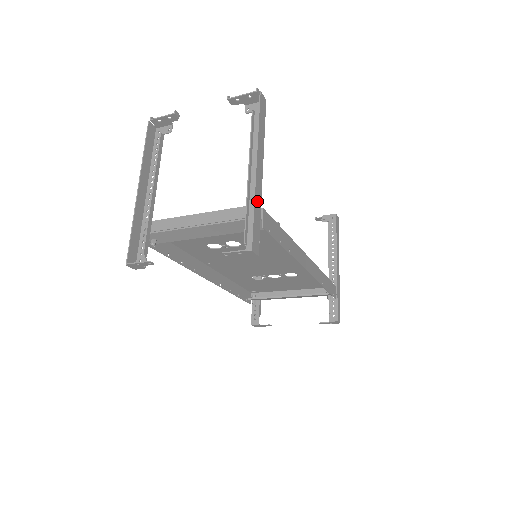
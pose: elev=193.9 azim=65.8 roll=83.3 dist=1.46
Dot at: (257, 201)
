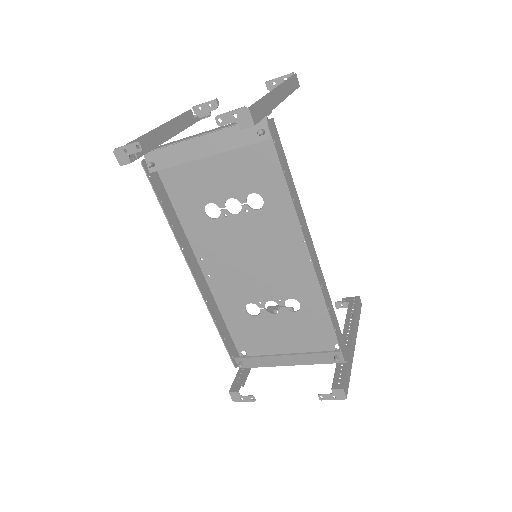
Dot at: (268, 101)
